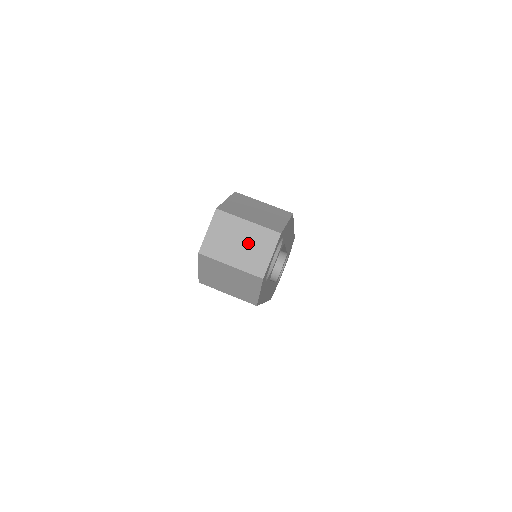
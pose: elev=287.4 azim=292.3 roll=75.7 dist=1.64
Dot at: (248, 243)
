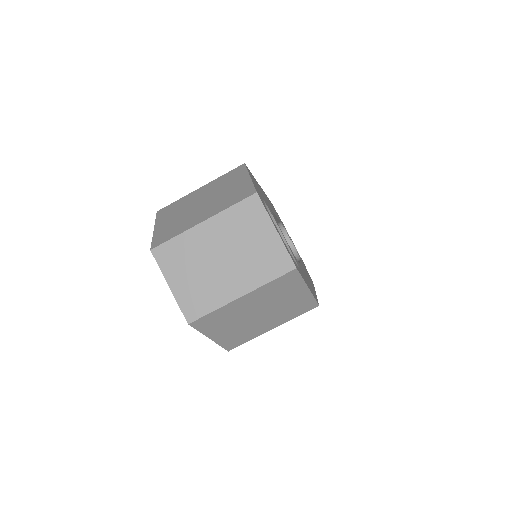
Dot at: (232, 247)
